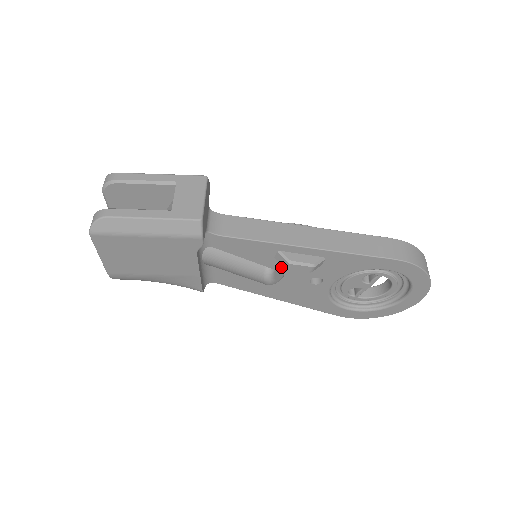
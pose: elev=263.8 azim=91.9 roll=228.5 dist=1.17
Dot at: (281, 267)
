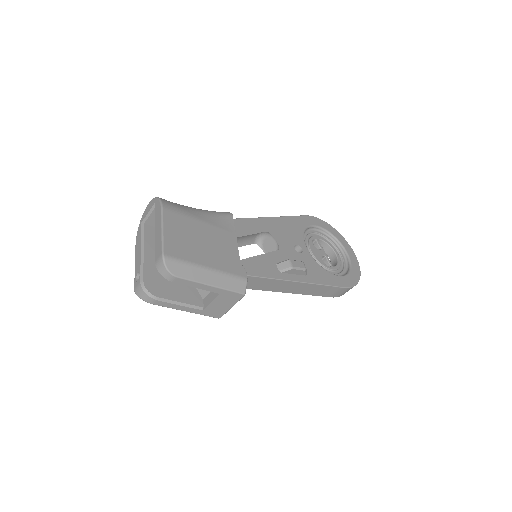
Dot at: occluded
